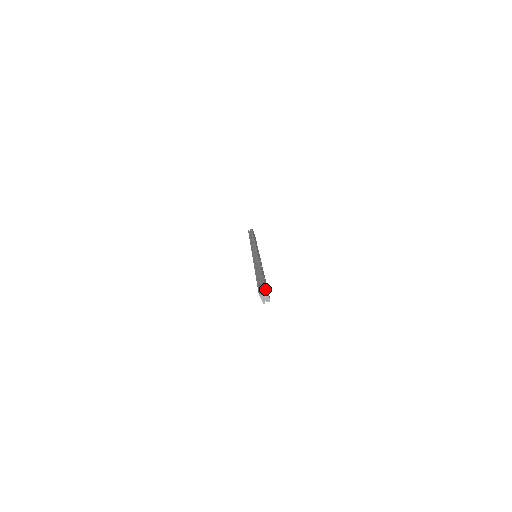
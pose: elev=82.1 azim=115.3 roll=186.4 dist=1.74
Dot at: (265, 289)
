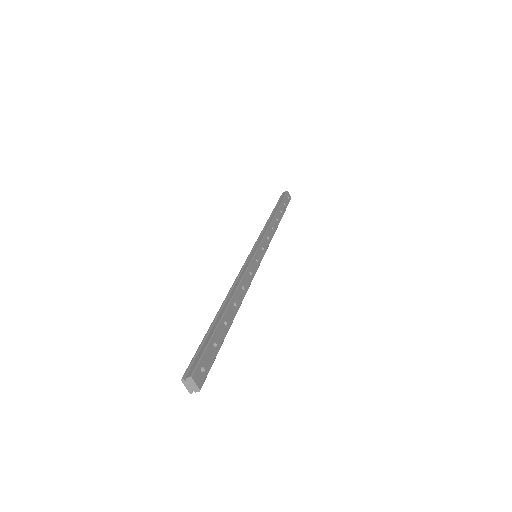
Dot at: (194, 370)
